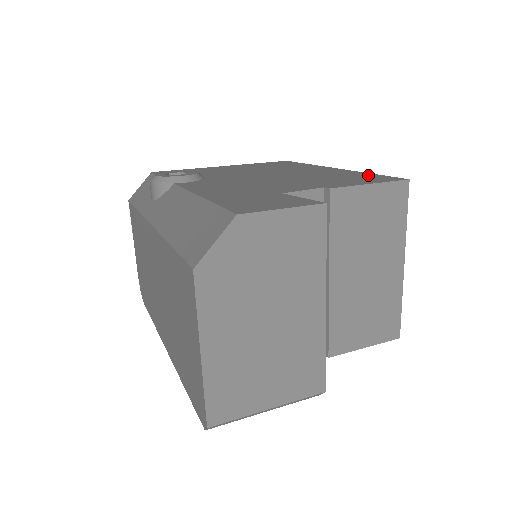
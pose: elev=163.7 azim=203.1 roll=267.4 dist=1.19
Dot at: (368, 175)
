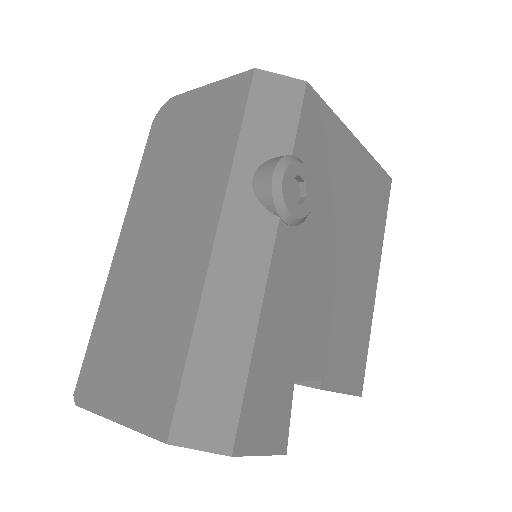
Dot at: (363, 351)
